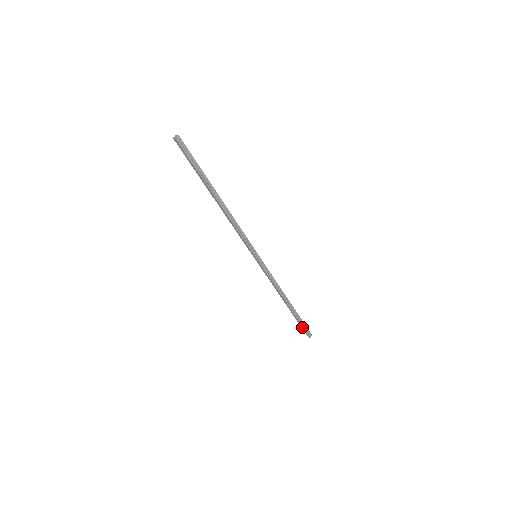
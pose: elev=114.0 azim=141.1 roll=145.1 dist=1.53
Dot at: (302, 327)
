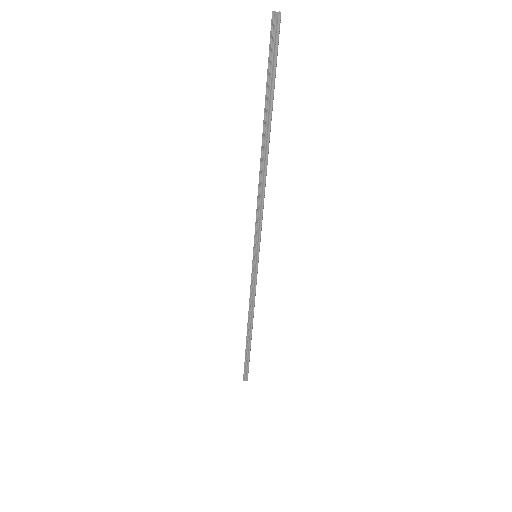
Dot at: (244, 364)
